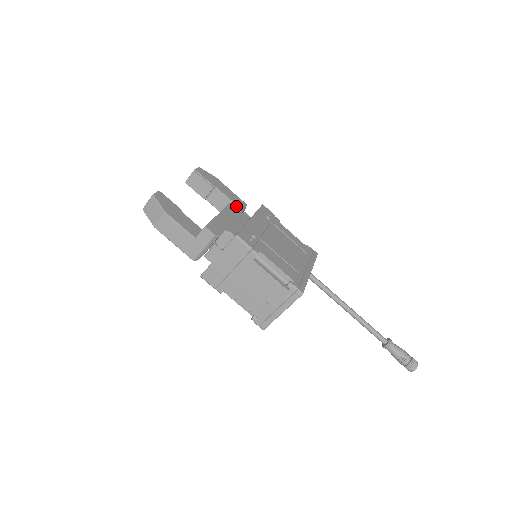
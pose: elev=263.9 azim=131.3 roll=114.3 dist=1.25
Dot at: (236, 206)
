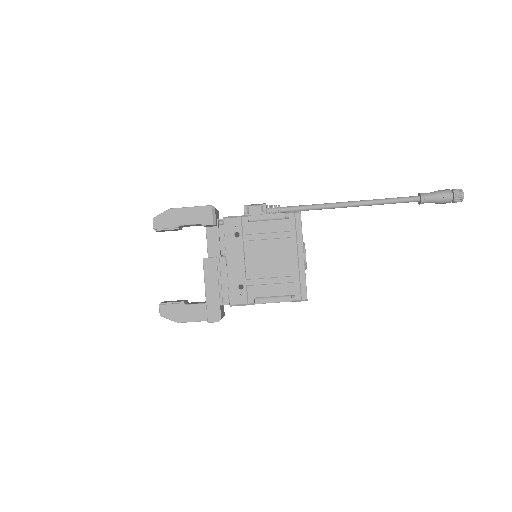
Dot at: (207, 225)
